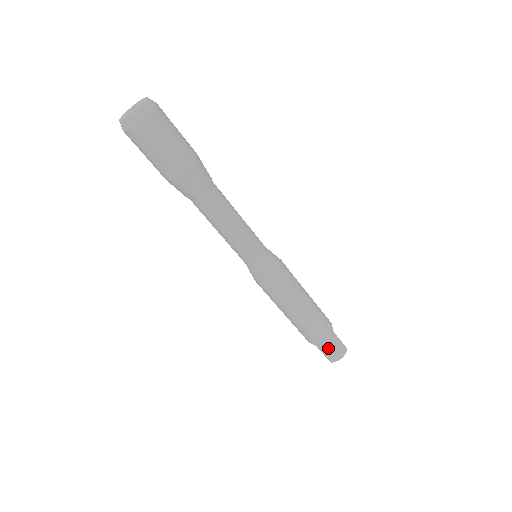
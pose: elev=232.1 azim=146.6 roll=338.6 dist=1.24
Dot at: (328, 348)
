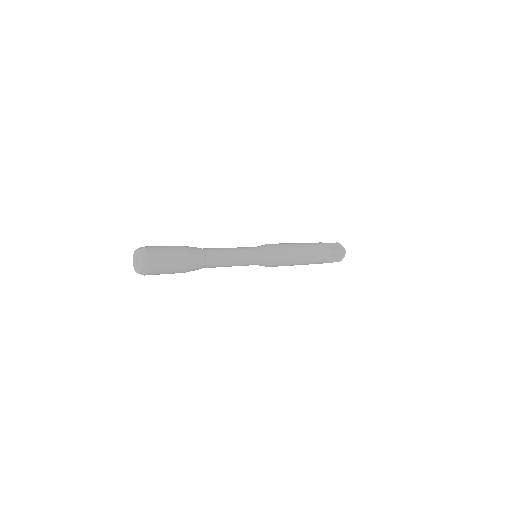
Dot at: occluded
